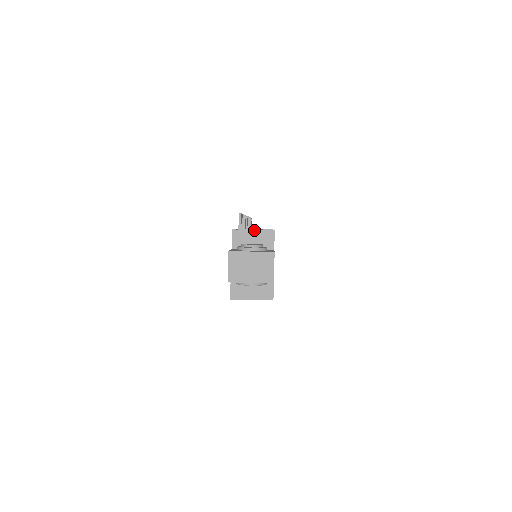
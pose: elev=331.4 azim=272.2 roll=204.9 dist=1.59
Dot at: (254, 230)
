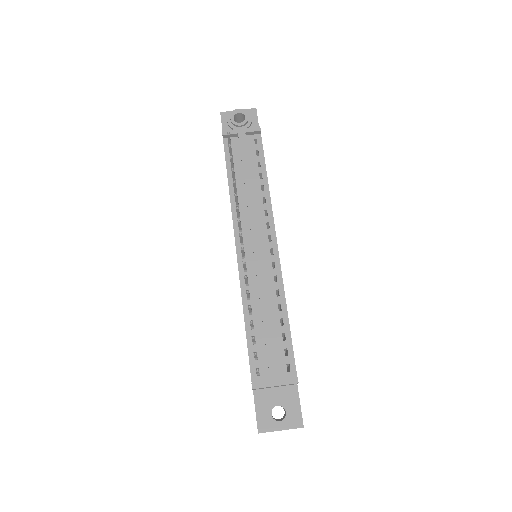
Dot at: occluded
